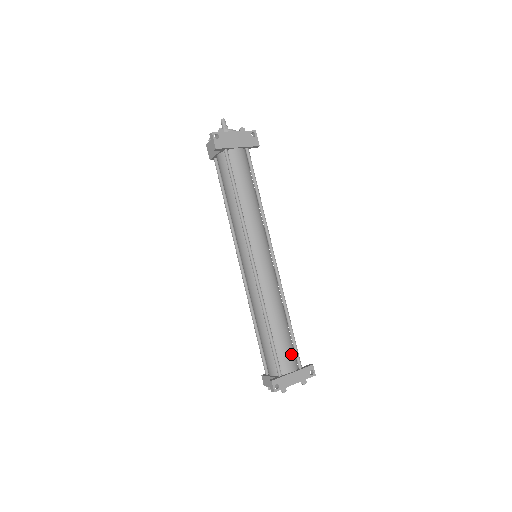
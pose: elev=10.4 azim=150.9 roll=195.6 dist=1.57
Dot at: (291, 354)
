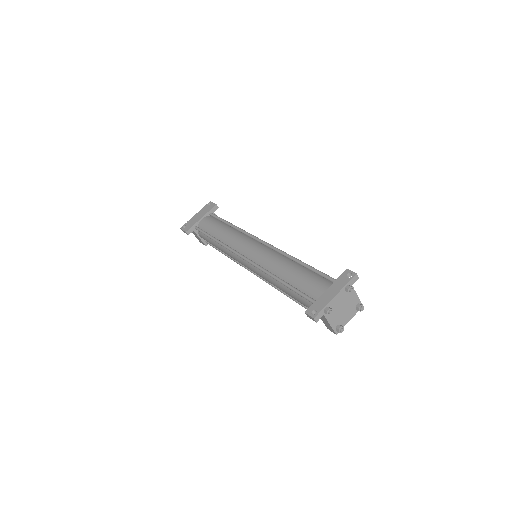
Dot at: (318, 281)
